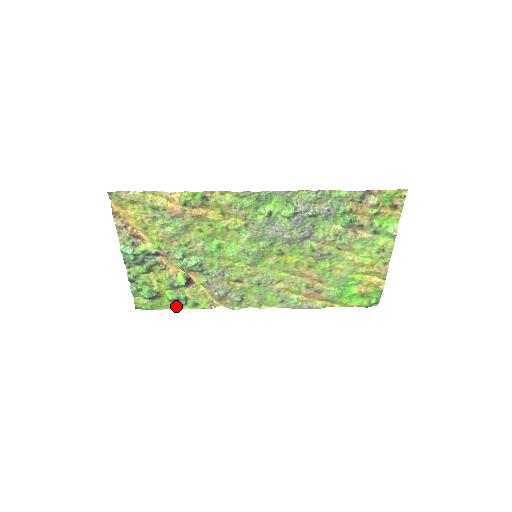
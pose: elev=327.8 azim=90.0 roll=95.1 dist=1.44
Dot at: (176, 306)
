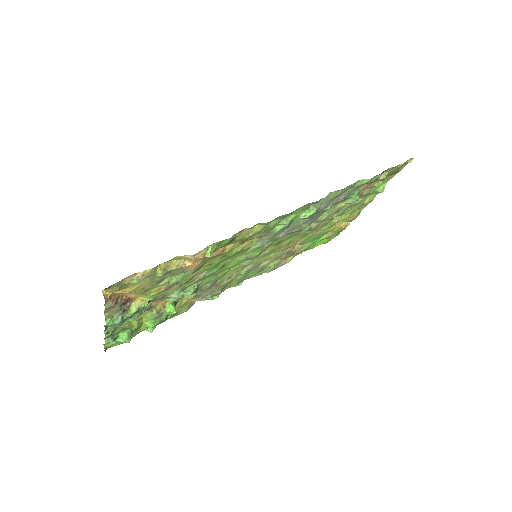
Dot at: (154, 327)
